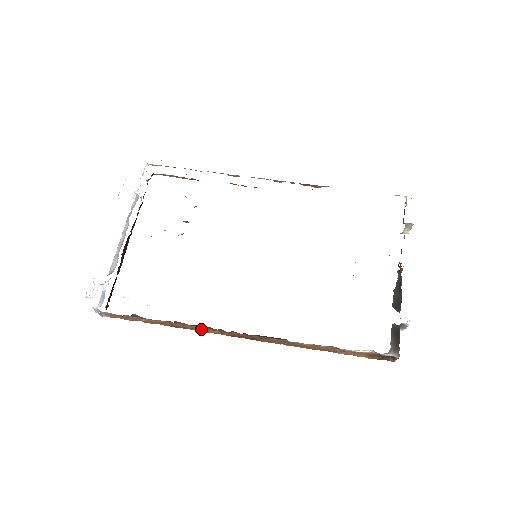
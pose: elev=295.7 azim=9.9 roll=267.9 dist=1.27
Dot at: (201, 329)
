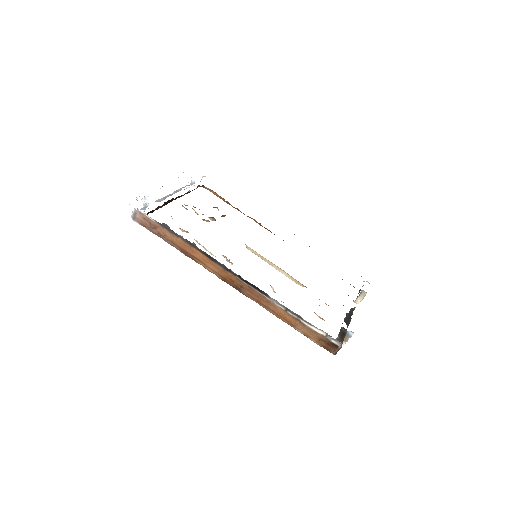
Dot at: (207, 261)
